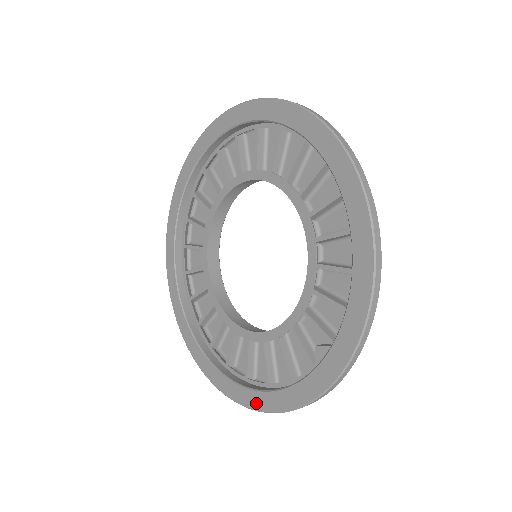
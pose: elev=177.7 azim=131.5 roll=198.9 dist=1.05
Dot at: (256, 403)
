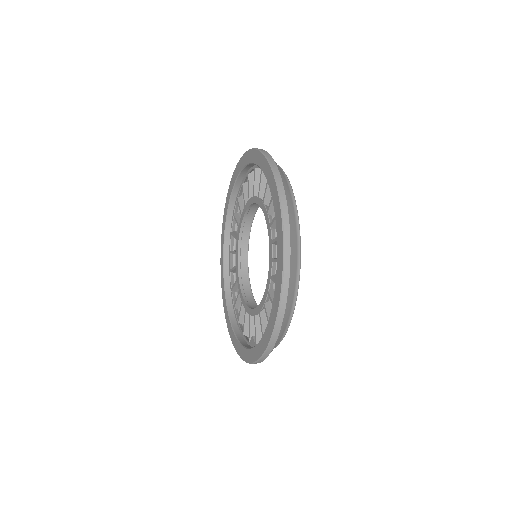
Dot at: (229, 327)
